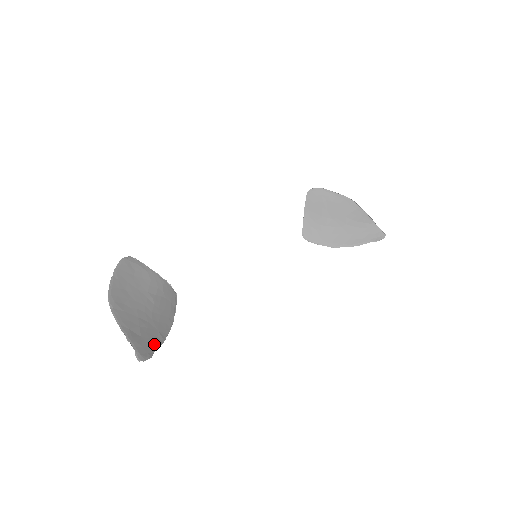
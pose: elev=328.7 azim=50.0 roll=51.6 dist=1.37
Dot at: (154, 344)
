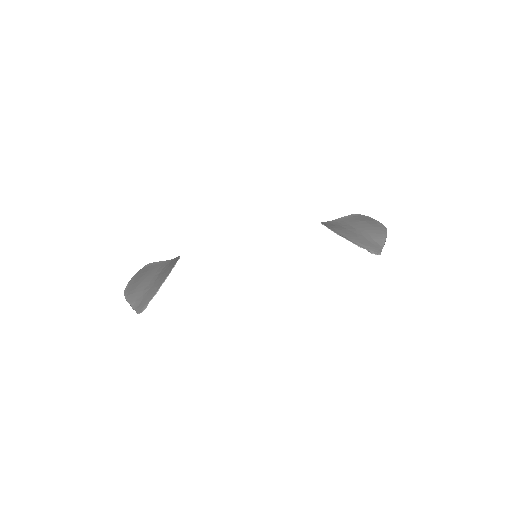
Dot at: (150, 297)
